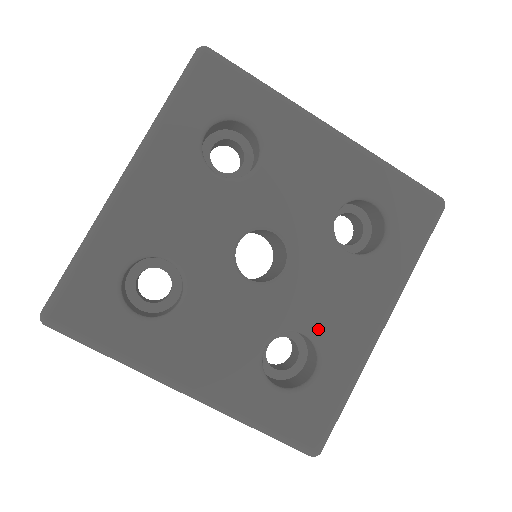
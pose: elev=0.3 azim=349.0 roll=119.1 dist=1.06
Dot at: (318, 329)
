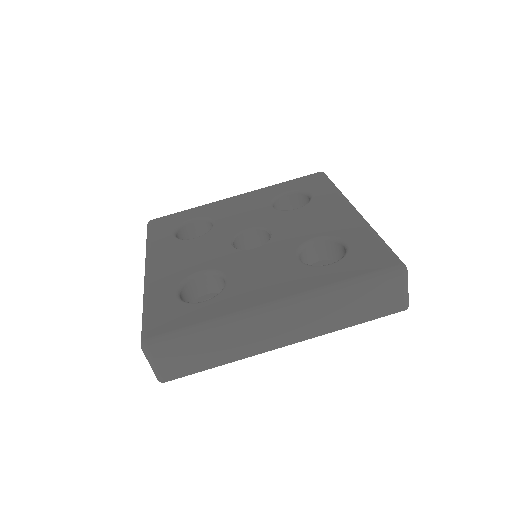
Dot at: (319, 233)
